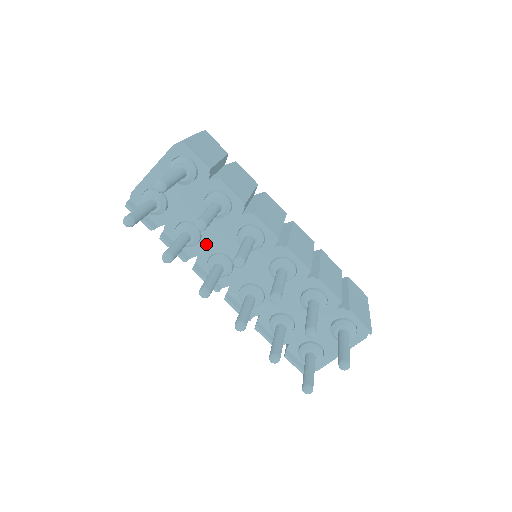
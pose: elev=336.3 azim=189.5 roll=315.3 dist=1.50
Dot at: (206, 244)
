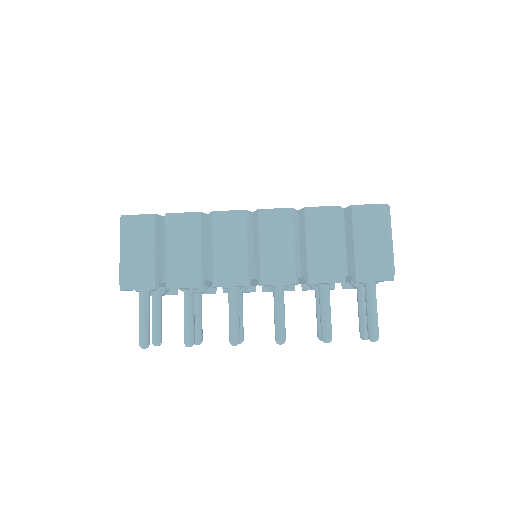
Dot at: occluded
